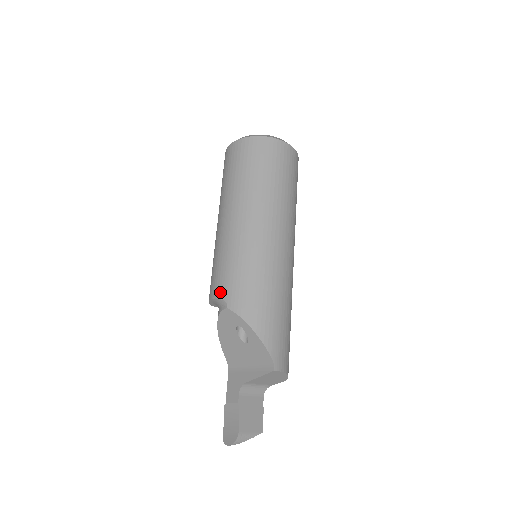
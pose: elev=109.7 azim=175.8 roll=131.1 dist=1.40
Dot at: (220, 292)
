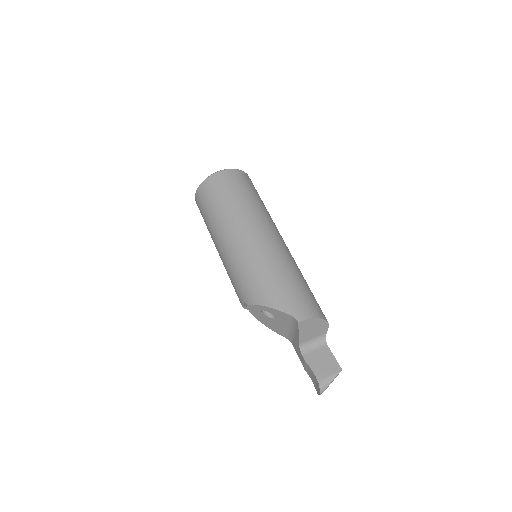
Dot at: (240, 298)
